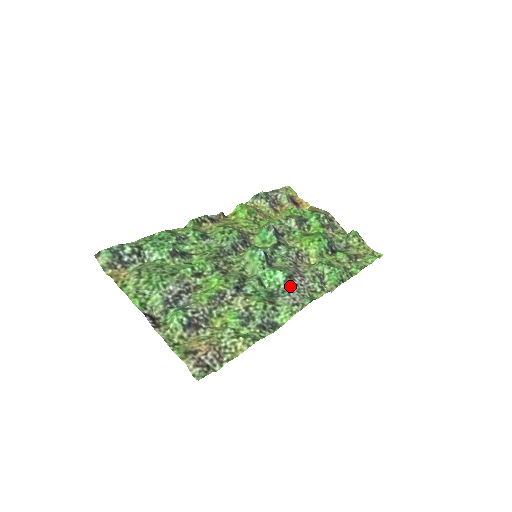
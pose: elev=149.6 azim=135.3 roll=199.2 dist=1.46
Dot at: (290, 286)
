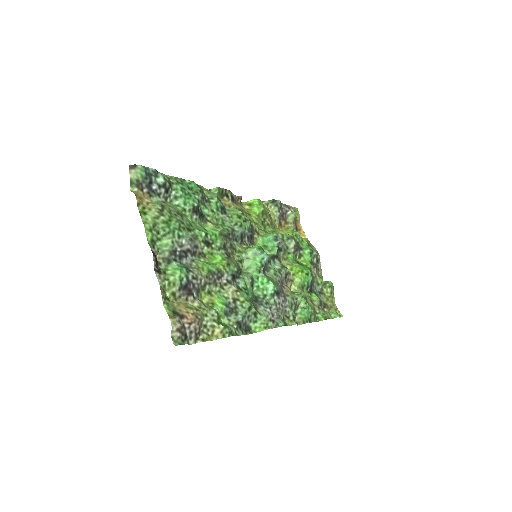
Dot at: (274, 301)
